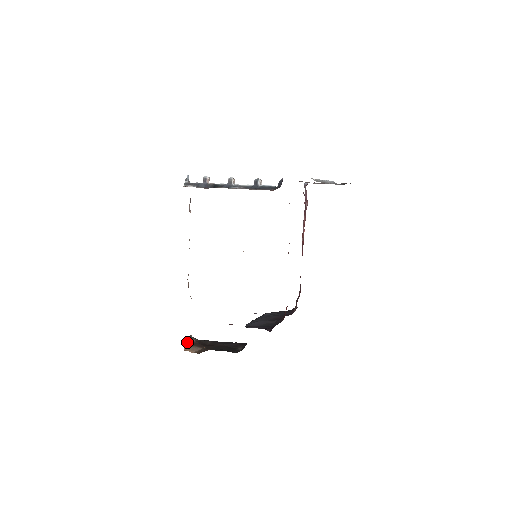
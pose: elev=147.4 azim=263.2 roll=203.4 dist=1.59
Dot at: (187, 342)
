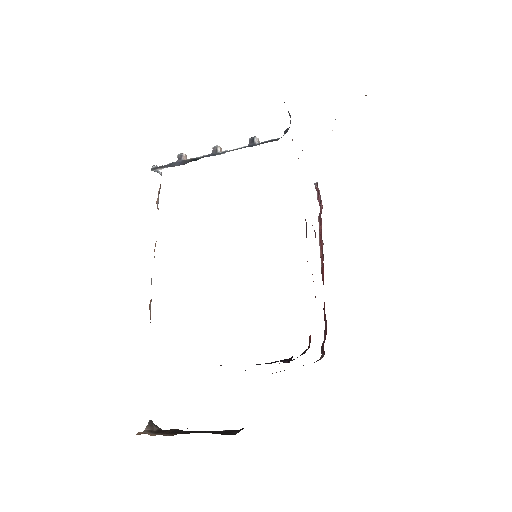
Dot at: occluded
